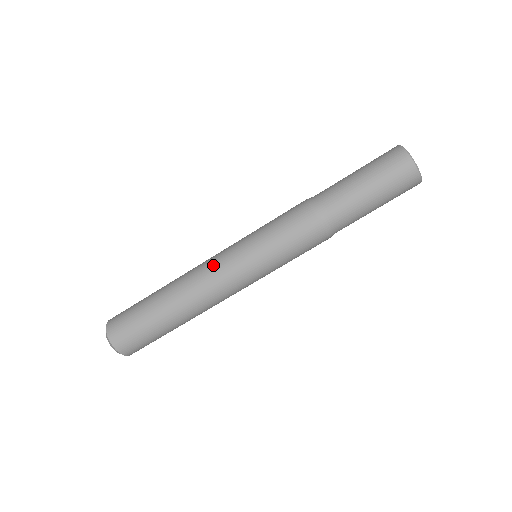
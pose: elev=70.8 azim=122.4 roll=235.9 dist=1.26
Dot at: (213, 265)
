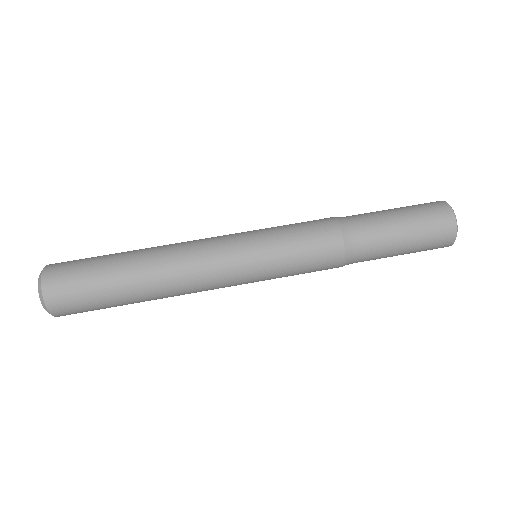
Dot at: occluded
